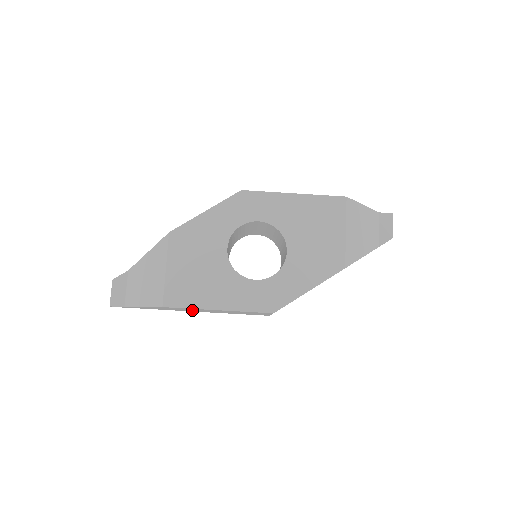
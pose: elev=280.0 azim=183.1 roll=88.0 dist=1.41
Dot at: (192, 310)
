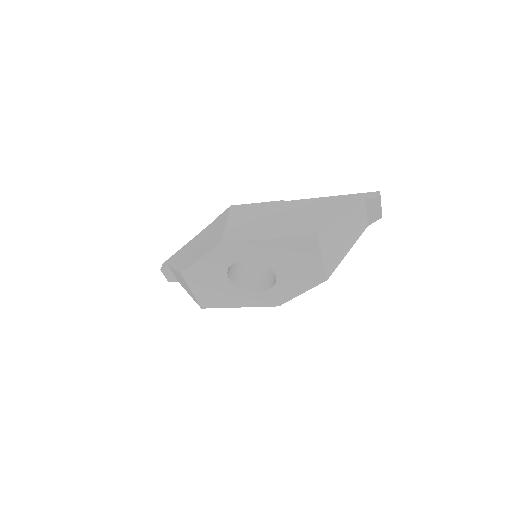
Dot at: occluded
